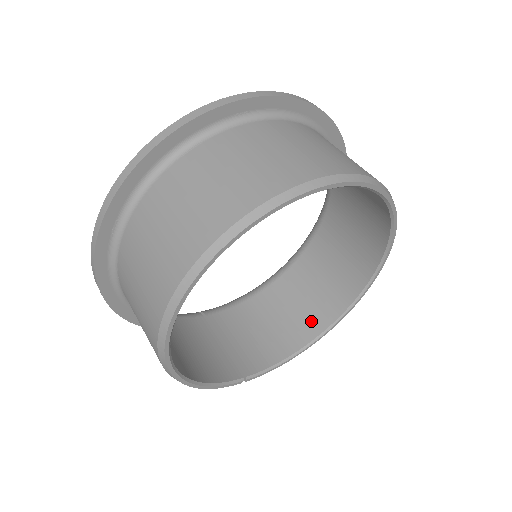
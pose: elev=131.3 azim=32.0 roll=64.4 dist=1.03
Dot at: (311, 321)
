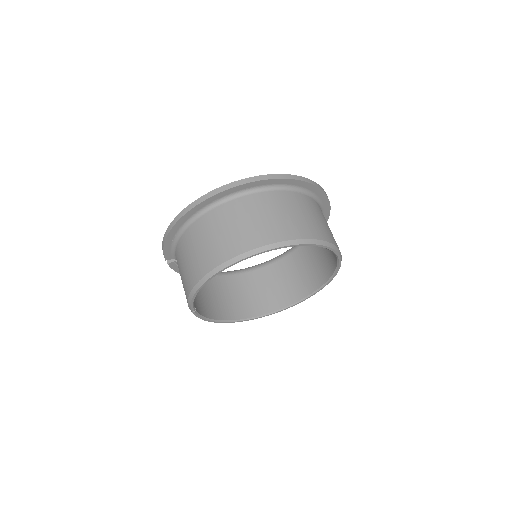
Dot at: (227, 310)
